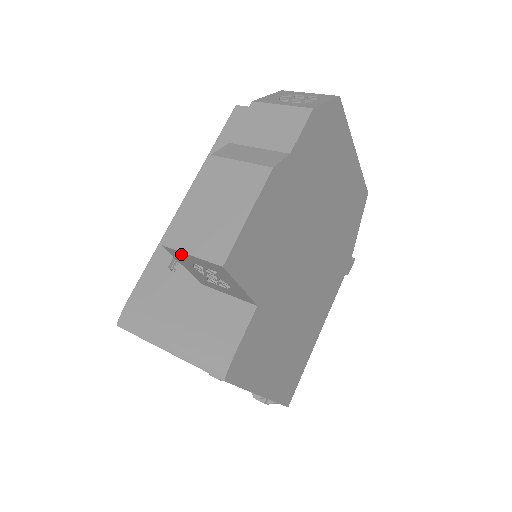
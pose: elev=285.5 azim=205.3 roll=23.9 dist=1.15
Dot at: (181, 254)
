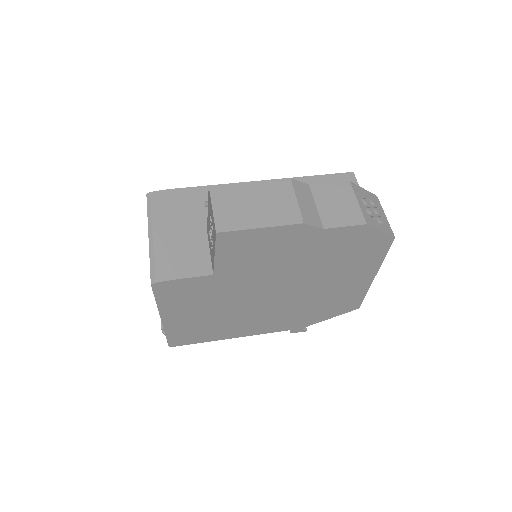
Dot at: (211, 202)
